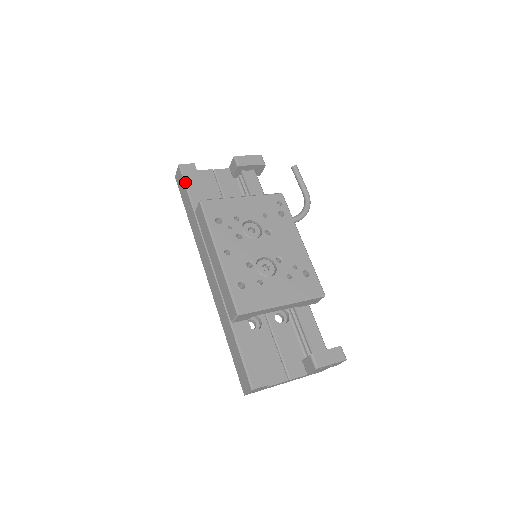
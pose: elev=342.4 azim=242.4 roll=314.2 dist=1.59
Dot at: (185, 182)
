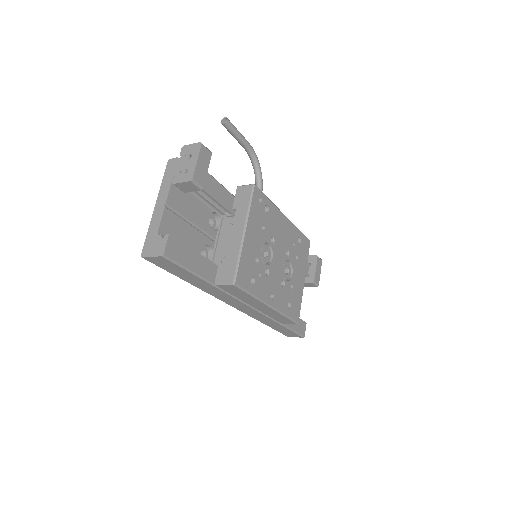
Dot at: (183, 267)
